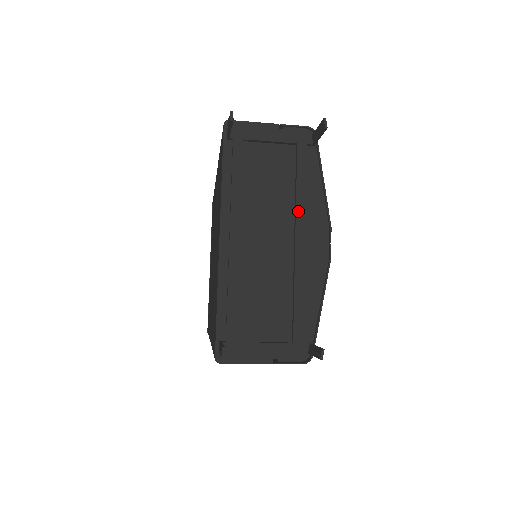
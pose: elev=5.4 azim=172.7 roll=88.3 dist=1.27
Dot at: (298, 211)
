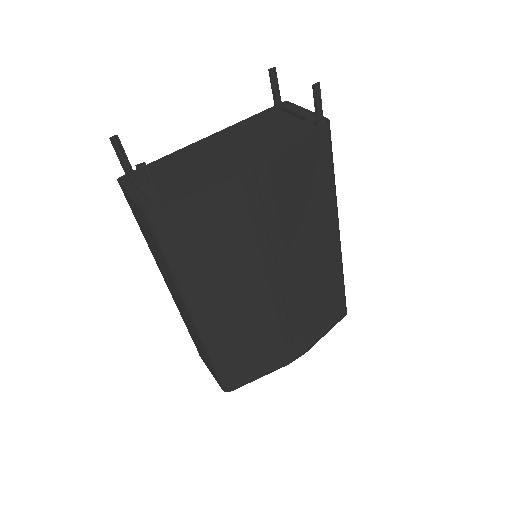
Dot at: (259, 143)
